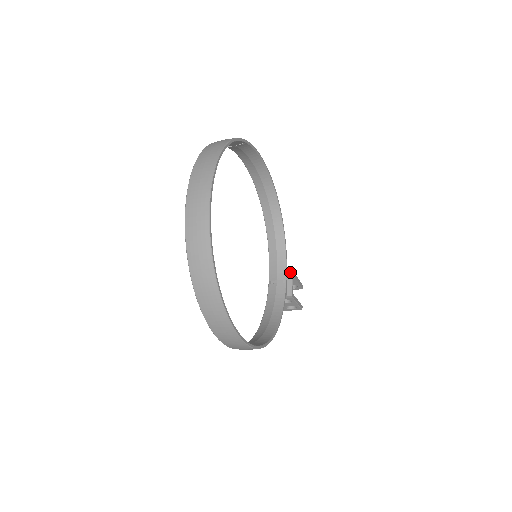
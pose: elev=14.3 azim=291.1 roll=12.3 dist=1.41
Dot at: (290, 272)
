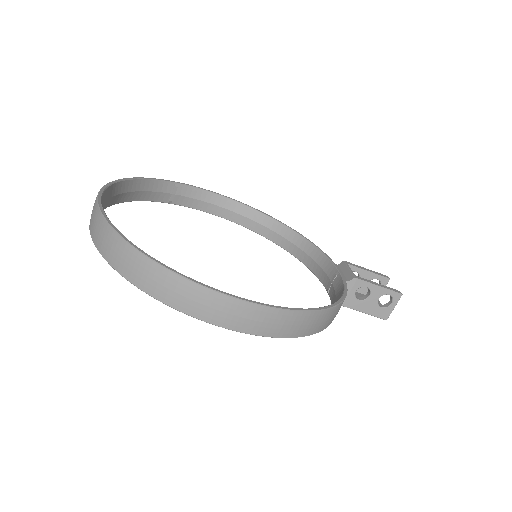
Dot at: (341, 264)
